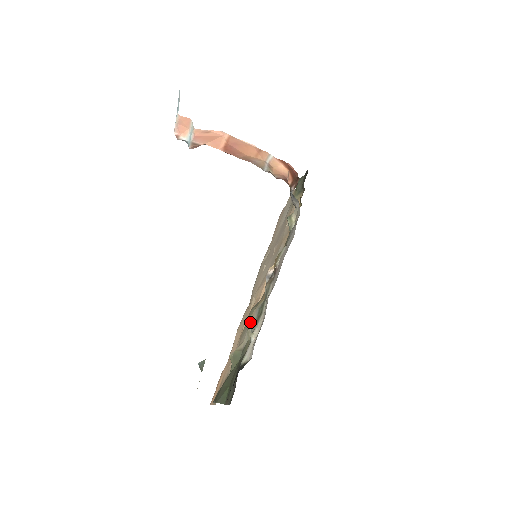
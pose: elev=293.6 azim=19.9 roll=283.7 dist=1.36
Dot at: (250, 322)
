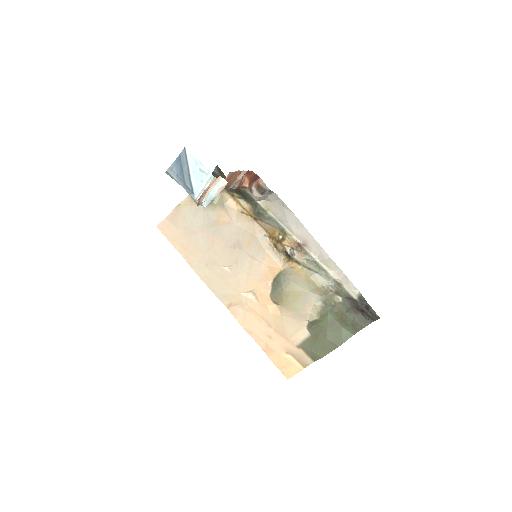
Dot at: (322, 284)
